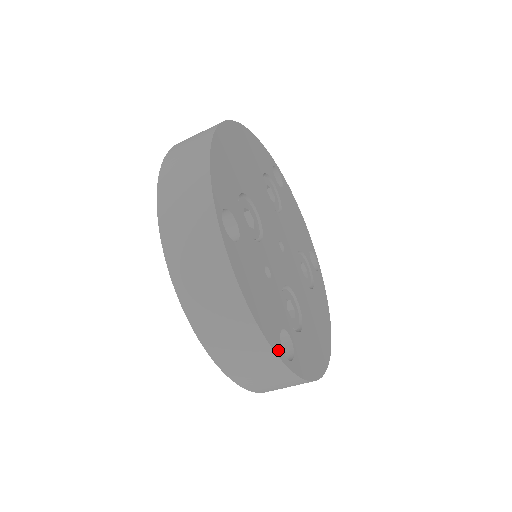
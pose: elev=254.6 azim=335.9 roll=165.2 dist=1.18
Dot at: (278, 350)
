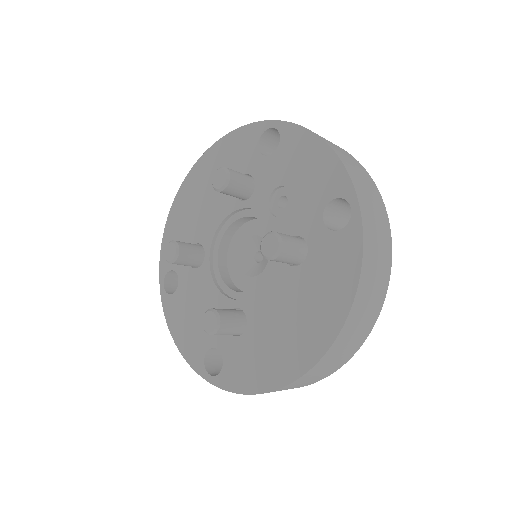
Dot at: occluded
